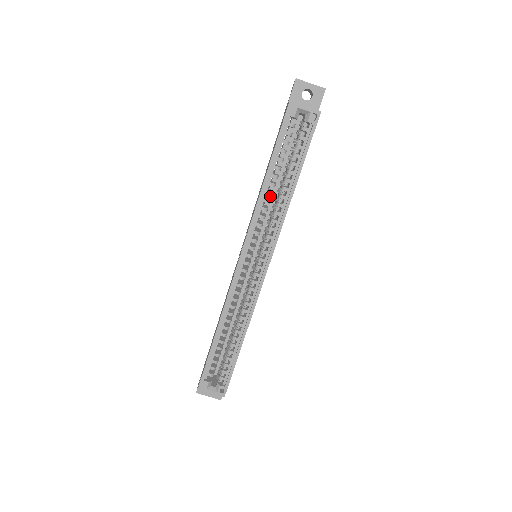
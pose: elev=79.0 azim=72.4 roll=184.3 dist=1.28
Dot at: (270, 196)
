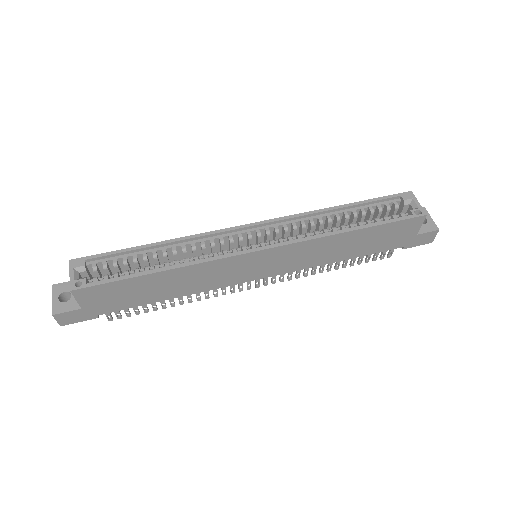
Dot at: occluded
